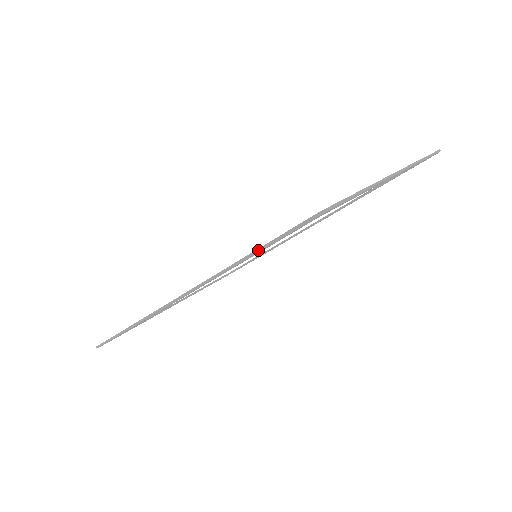
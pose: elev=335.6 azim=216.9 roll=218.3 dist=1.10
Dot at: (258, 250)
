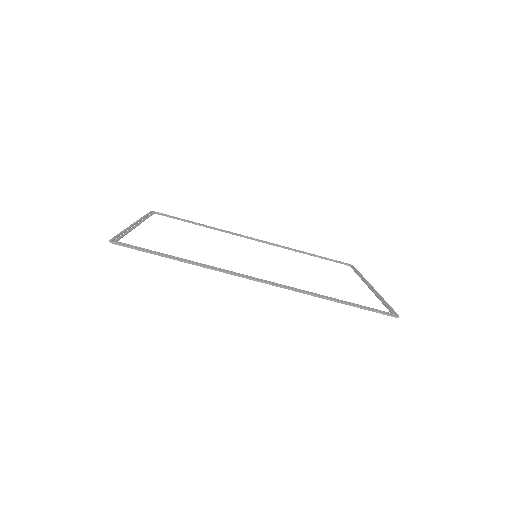
Dot at: (354, 306)
